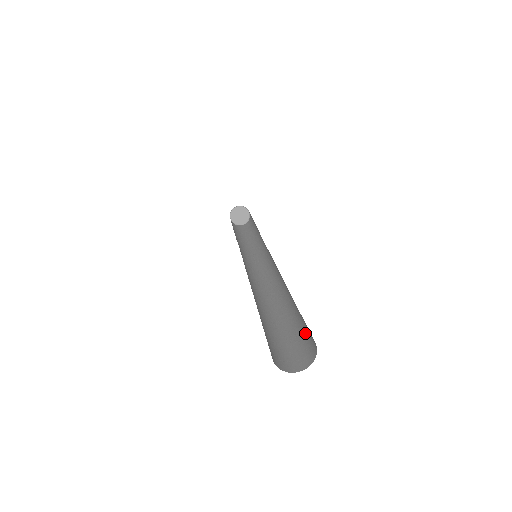
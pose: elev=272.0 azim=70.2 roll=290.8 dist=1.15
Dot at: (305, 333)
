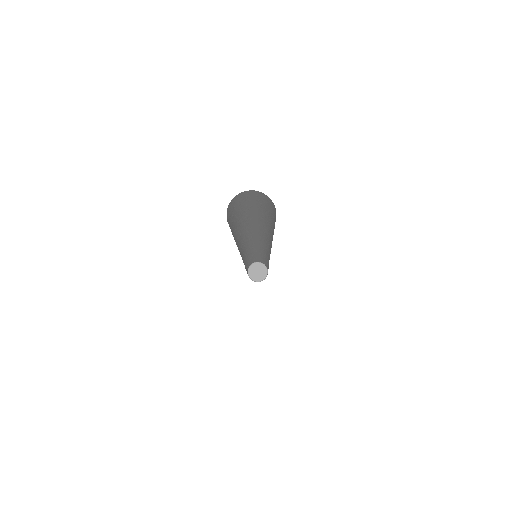
Dot at: occluded
